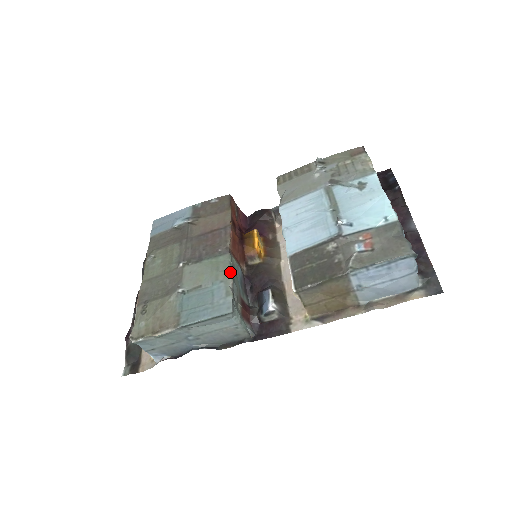
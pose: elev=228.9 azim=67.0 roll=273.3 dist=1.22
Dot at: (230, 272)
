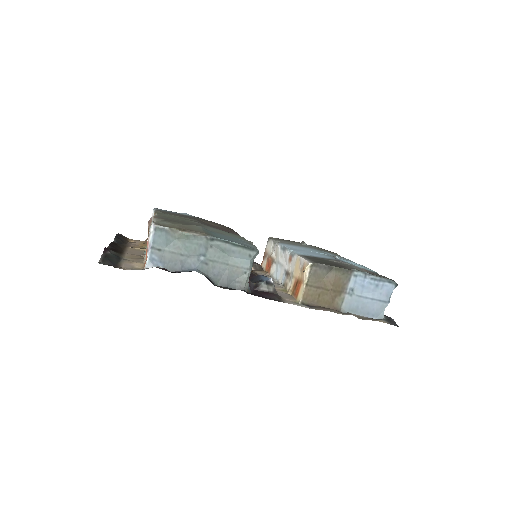
Dot at: (249, 241)
